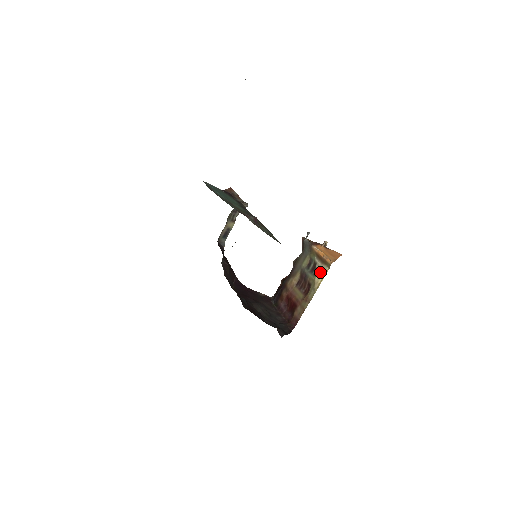
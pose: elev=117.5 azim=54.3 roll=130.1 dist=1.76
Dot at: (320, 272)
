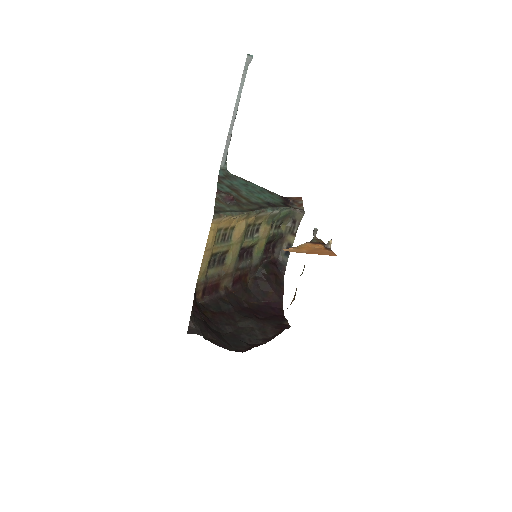
Dot at: occluded
